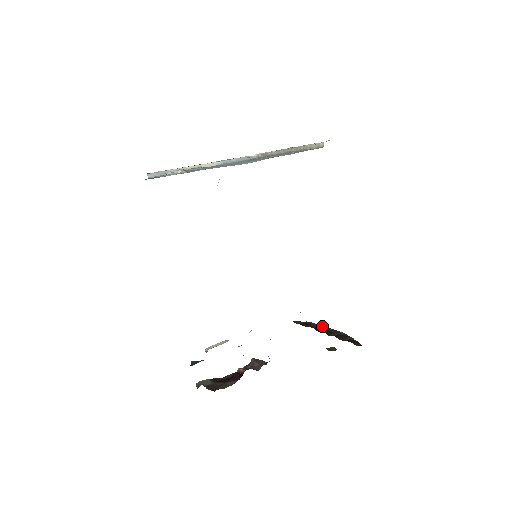
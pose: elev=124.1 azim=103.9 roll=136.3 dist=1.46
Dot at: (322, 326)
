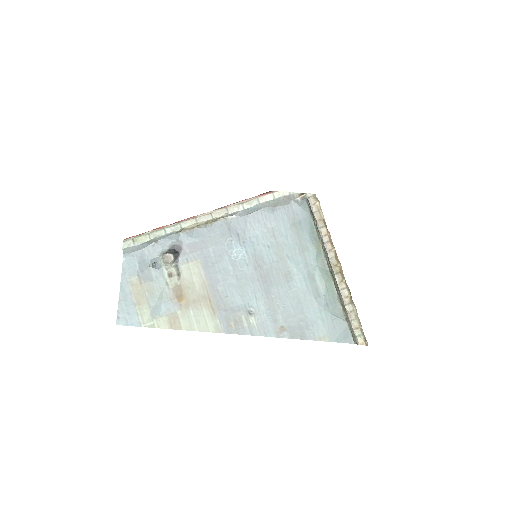
Dot at: occluded
